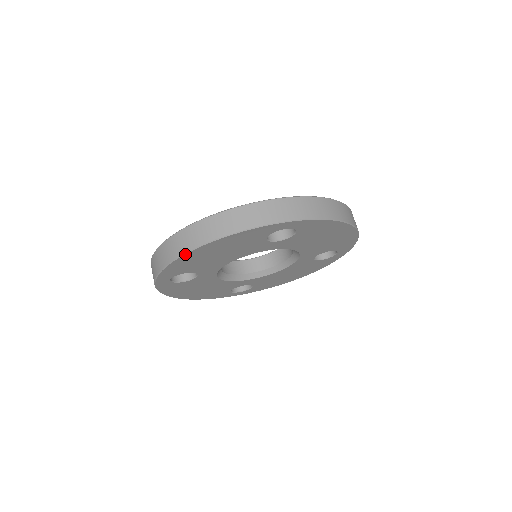
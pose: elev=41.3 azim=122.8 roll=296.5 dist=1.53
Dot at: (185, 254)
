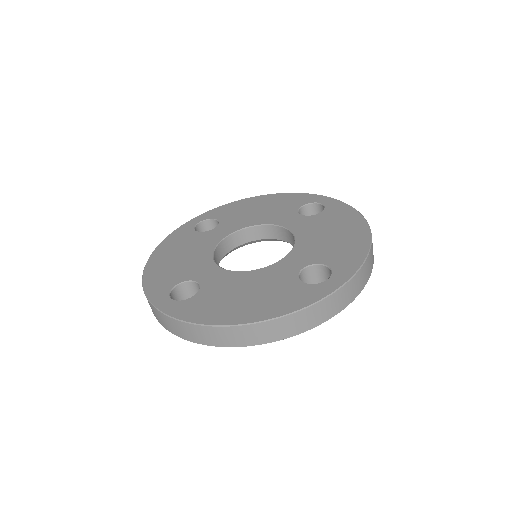
Dot at: occluded
